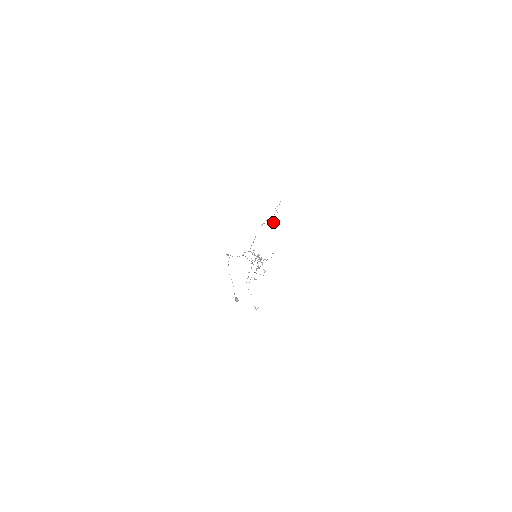
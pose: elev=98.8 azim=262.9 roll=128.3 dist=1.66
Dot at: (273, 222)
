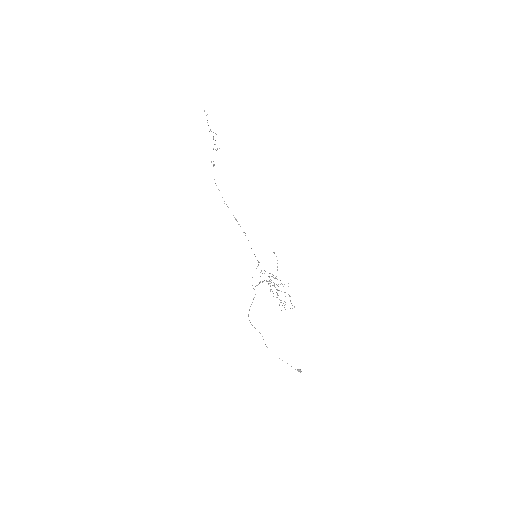
Dot at: occluded
